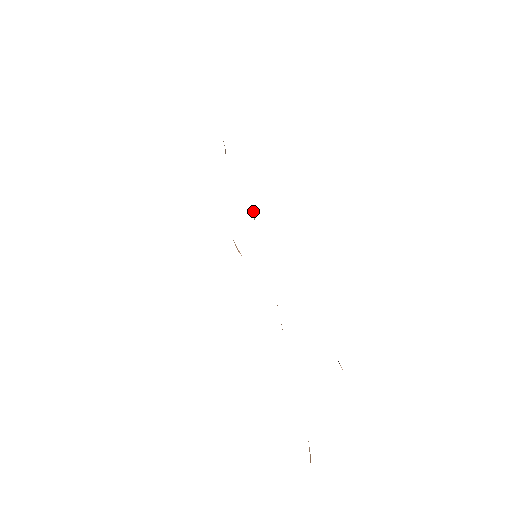
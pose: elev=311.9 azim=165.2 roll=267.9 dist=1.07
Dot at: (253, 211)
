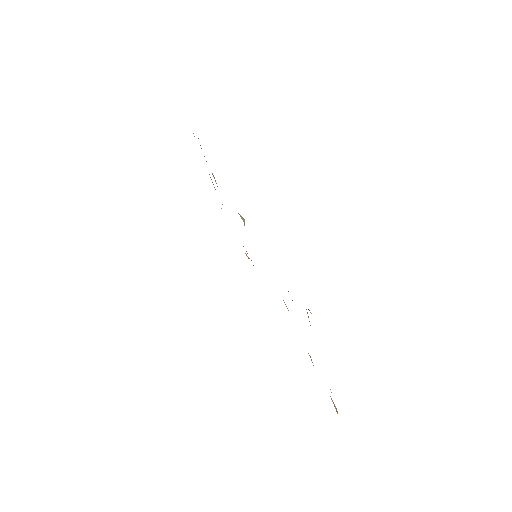
Dot at: (242, 219)
